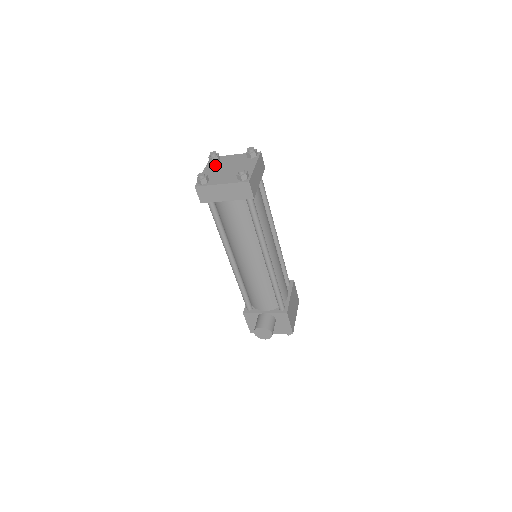
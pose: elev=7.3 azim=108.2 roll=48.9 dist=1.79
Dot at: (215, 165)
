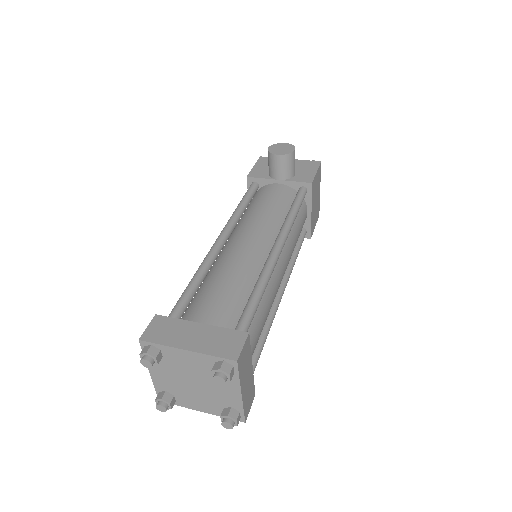
Dot at: (163, 367)
